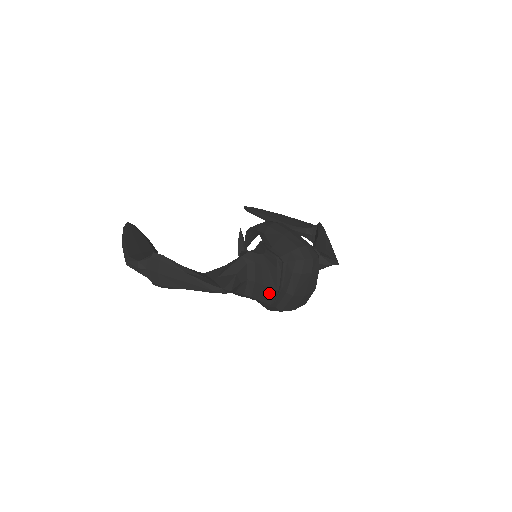
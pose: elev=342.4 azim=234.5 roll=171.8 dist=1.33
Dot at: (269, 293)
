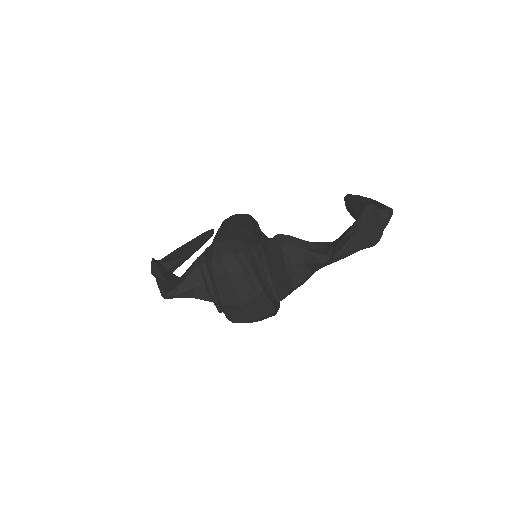
Dot at: (212, 300)
